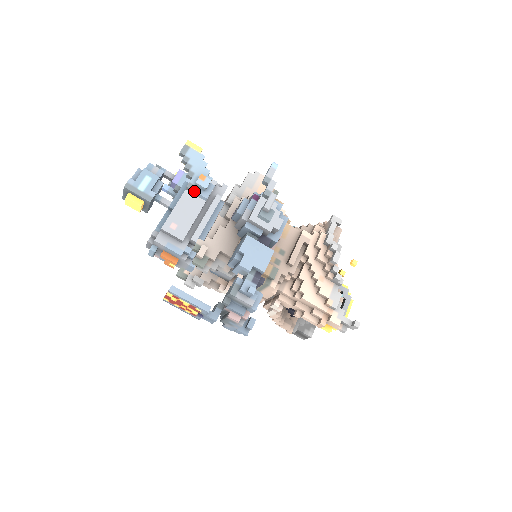
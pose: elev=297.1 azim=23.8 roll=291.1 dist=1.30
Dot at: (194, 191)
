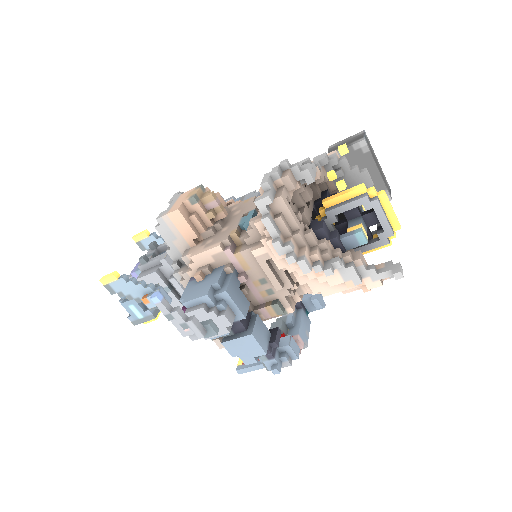
Dot at: occluded
